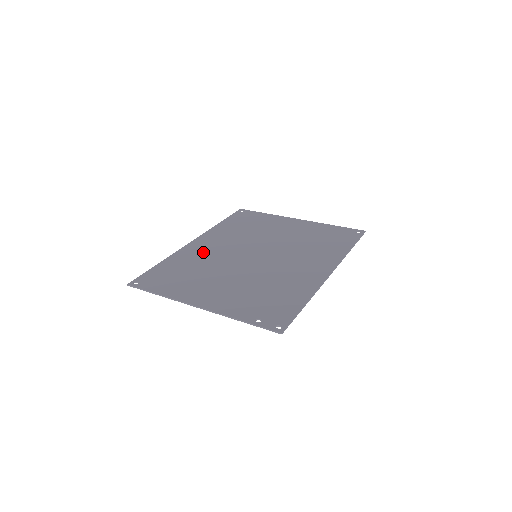
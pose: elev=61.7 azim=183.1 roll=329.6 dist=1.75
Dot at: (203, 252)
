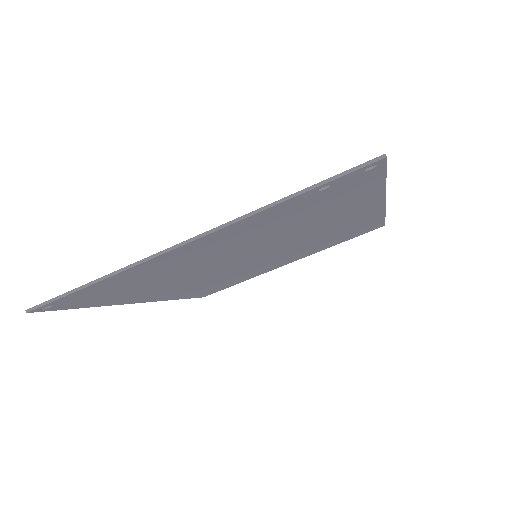
Dot at: occluded
